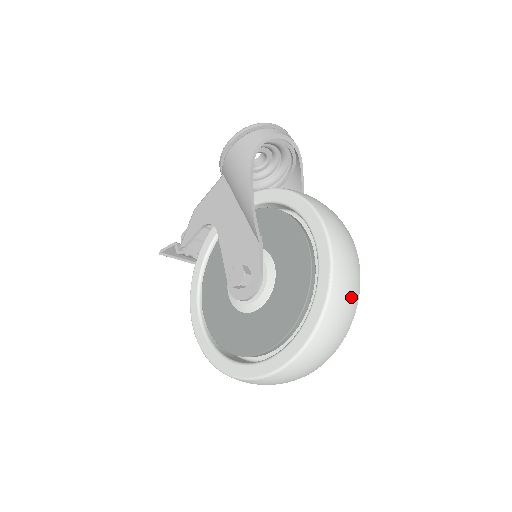
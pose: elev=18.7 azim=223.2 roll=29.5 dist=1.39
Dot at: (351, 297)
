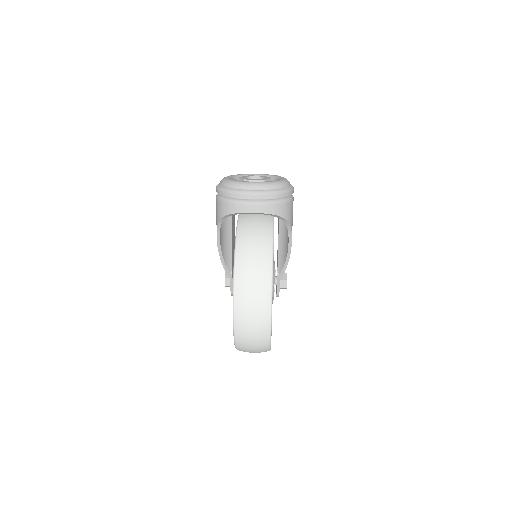
Dot at: (256, 350)
